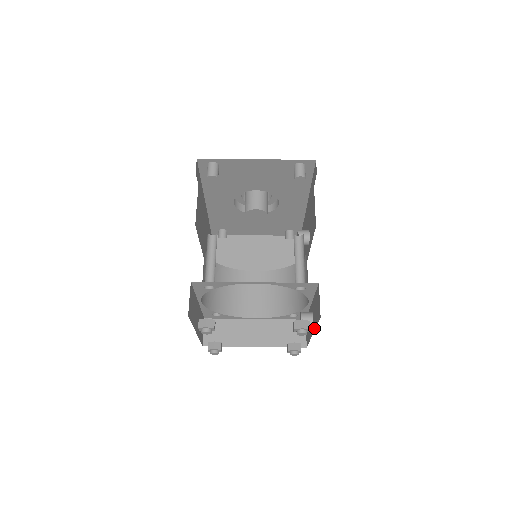
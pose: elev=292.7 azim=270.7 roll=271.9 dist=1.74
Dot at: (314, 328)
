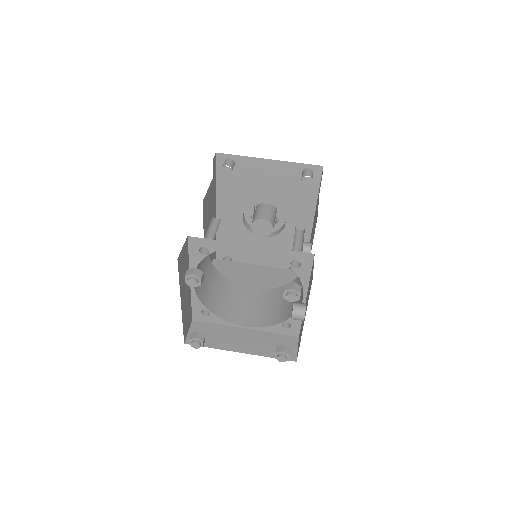
Dot at: occluded
